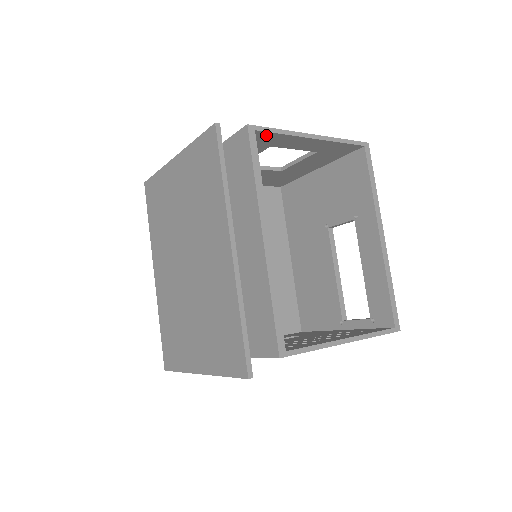
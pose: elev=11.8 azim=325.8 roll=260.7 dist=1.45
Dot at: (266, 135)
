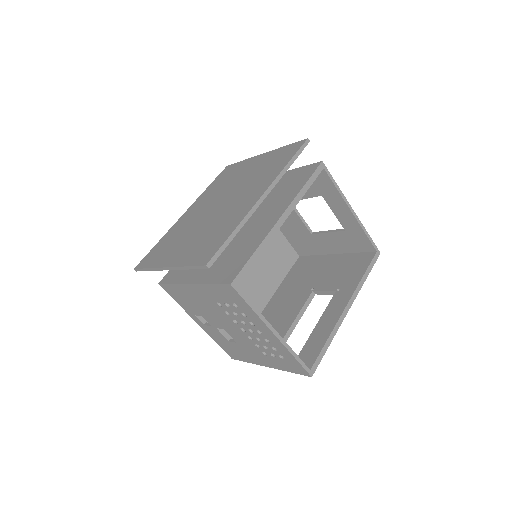
Dot at: (327, 180)
